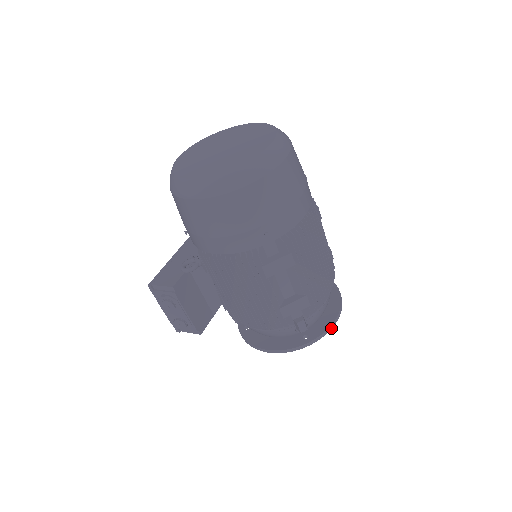
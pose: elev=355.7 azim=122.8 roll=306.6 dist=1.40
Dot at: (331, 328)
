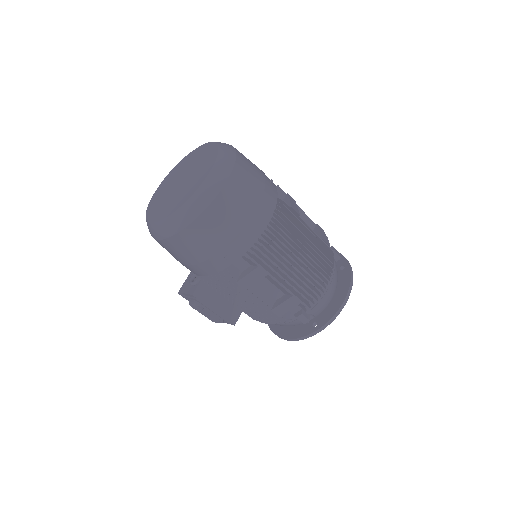
Dot at: (338, 313)
